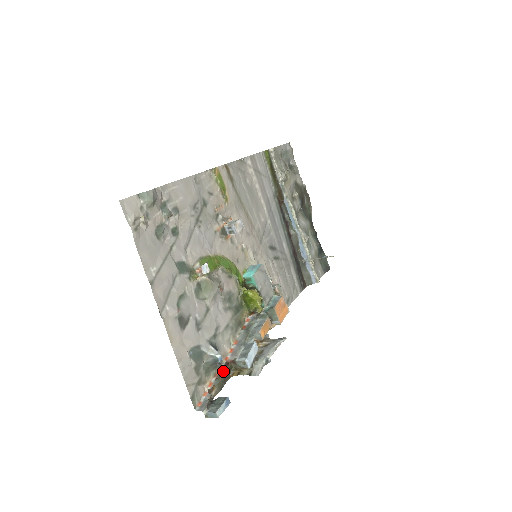
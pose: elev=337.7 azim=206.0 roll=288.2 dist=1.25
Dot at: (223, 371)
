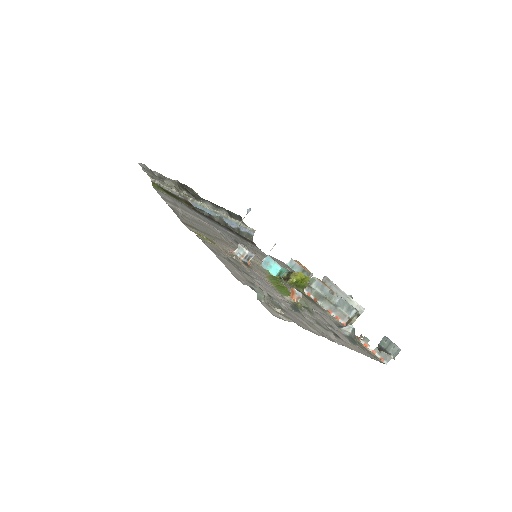
Dot at: occluded
